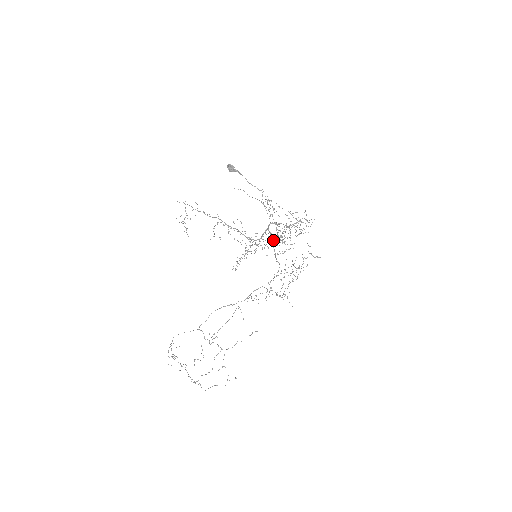
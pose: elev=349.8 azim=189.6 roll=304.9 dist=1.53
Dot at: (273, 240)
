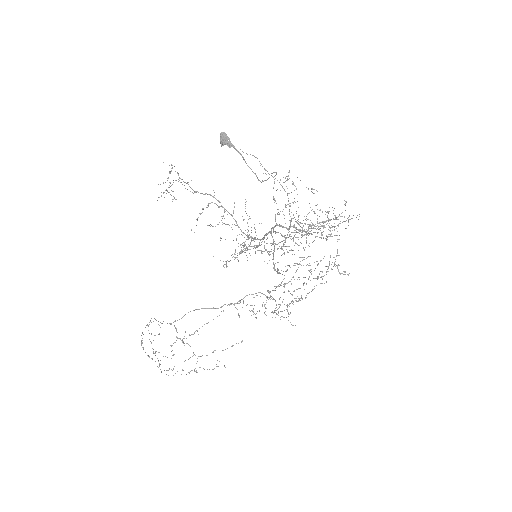
Dot at: (272, 253)
